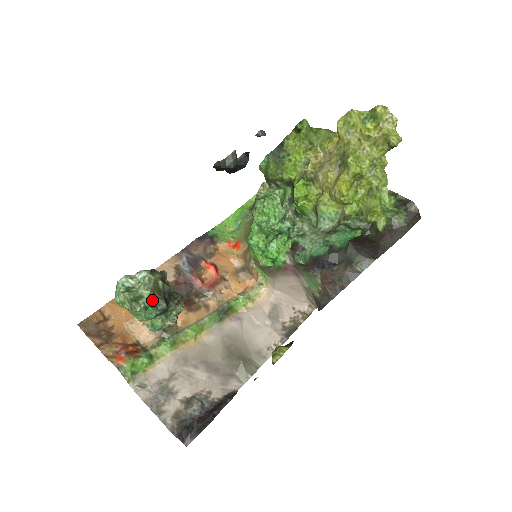
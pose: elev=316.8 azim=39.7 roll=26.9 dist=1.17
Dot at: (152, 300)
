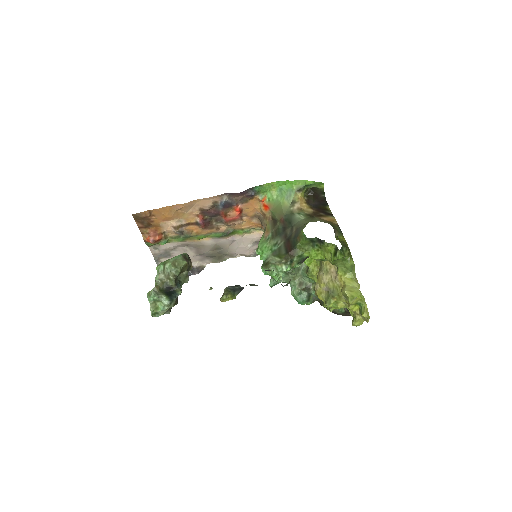
Dot at: occluded
